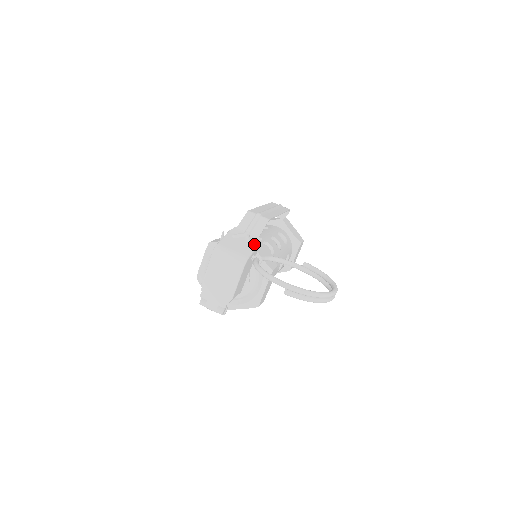
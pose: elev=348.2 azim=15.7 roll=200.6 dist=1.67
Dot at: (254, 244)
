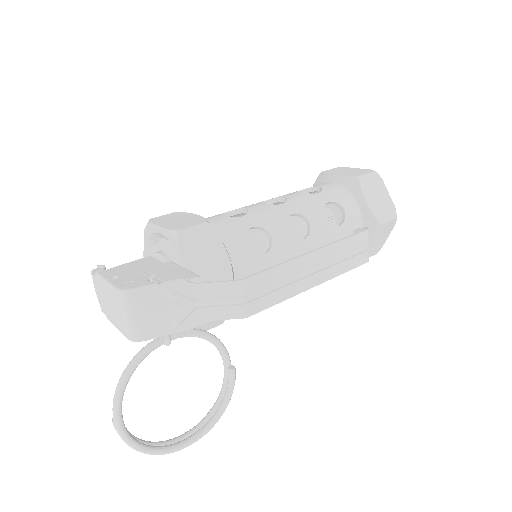
Dot at: (180, 327)
